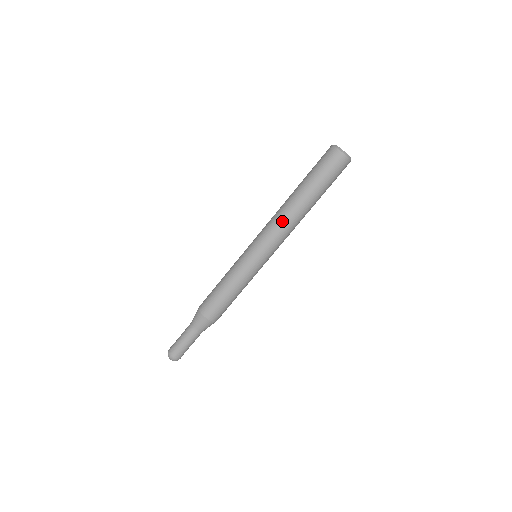
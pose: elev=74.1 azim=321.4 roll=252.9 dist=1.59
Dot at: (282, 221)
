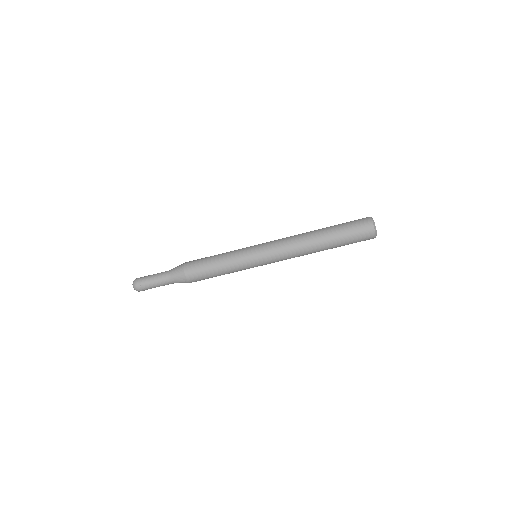
Dot at: (296, 250)
